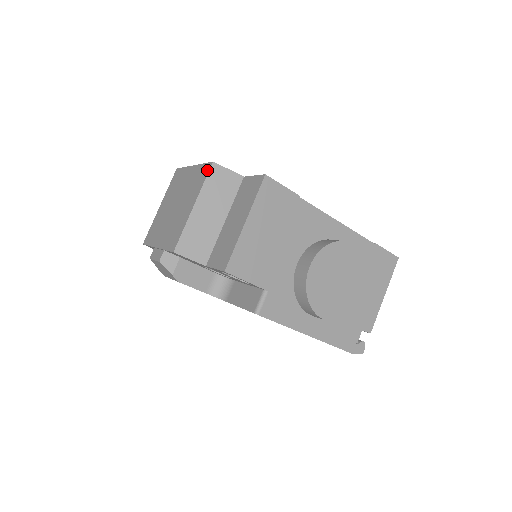
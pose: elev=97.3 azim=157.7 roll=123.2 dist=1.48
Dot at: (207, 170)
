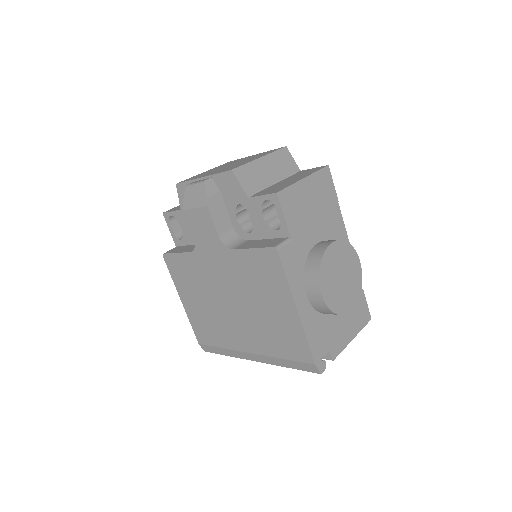
Dot at: (279, 148)
